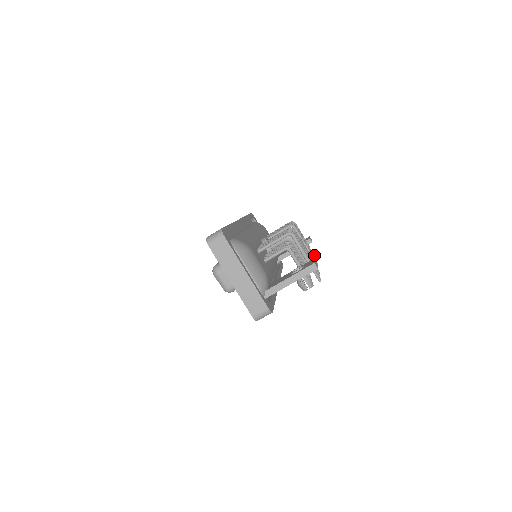
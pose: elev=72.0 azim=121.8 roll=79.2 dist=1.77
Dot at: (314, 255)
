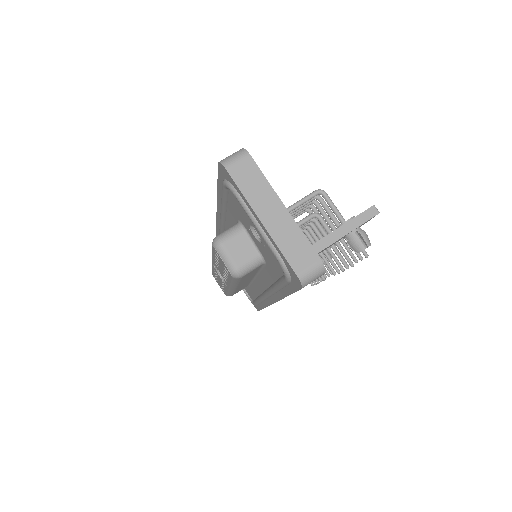
Dot at: occluded
